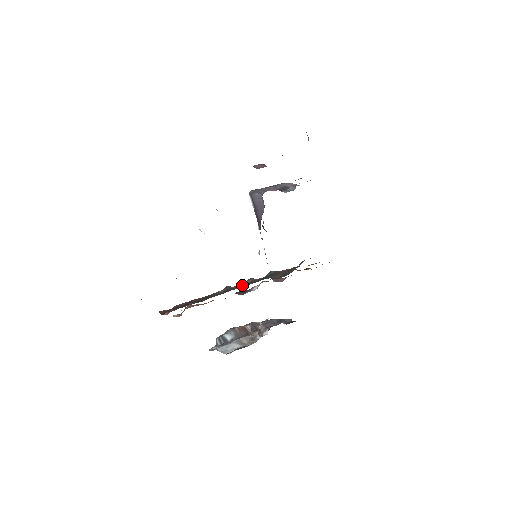
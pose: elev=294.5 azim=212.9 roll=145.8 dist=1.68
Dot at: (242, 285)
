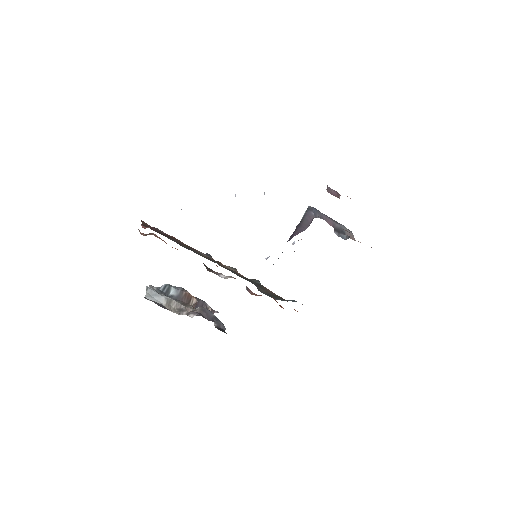
Dot at: (225, 267)
